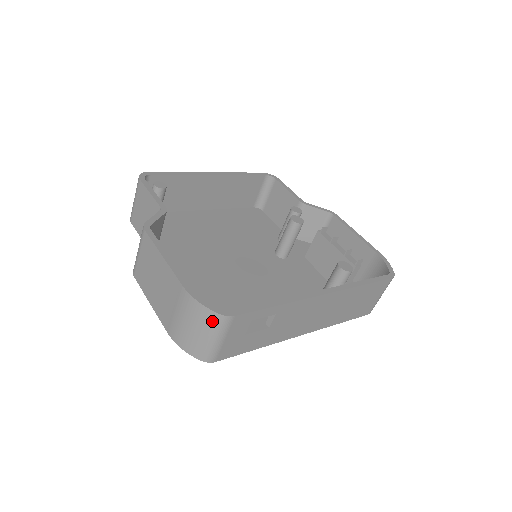
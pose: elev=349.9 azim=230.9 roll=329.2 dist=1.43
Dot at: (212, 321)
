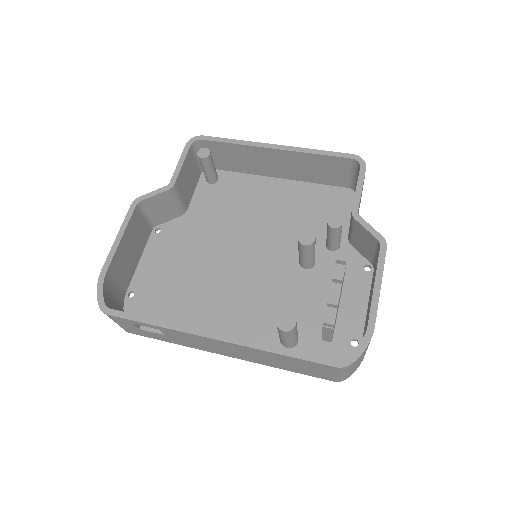
Dot at: occluded
